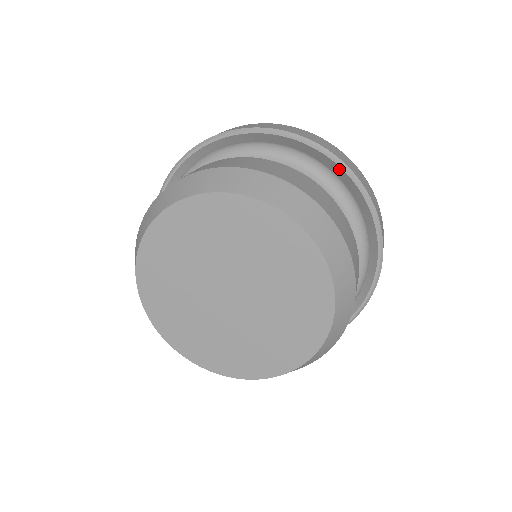
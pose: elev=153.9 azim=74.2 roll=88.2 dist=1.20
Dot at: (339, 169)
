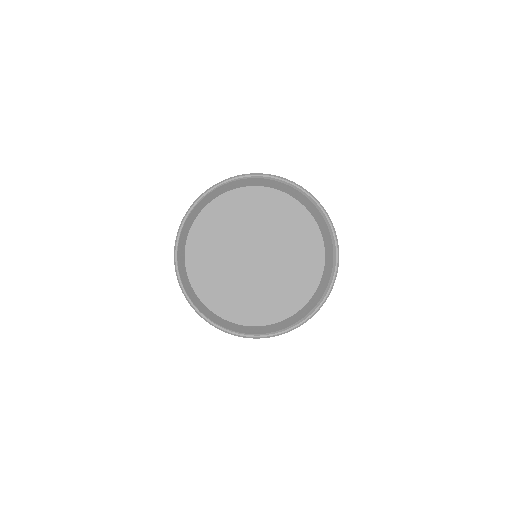
Dot at: (306, 196)
